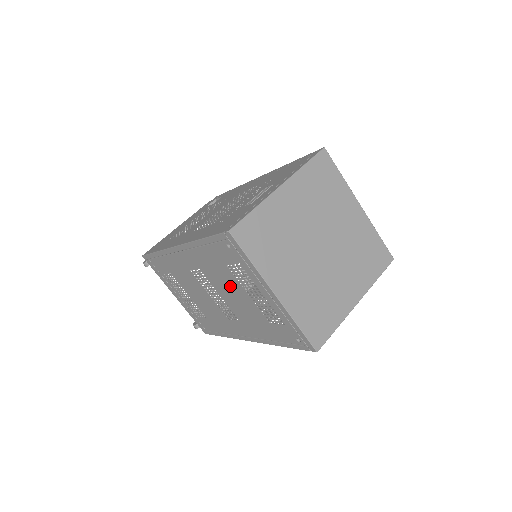
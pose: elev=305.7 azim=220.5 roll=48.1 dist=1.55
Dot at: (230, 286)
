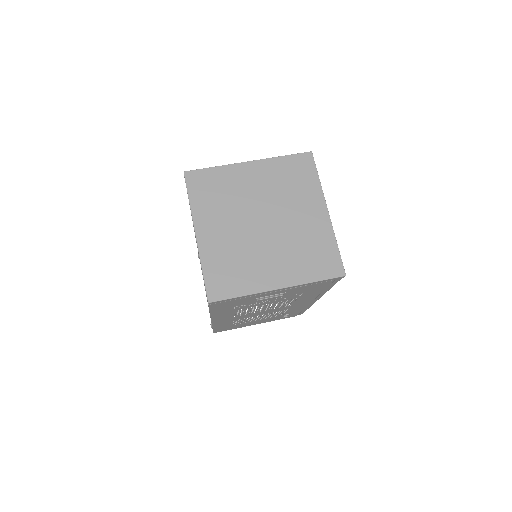
Dot at: occluded
